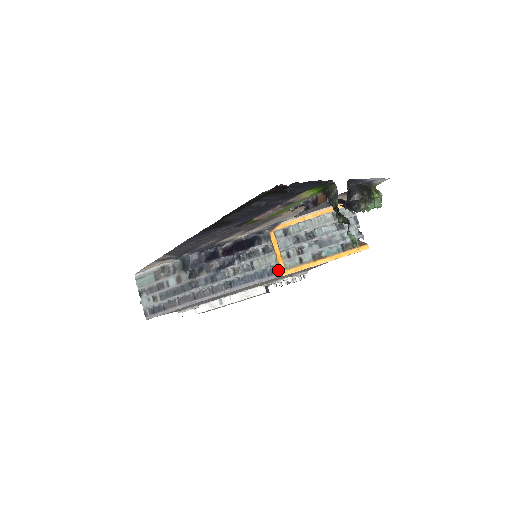
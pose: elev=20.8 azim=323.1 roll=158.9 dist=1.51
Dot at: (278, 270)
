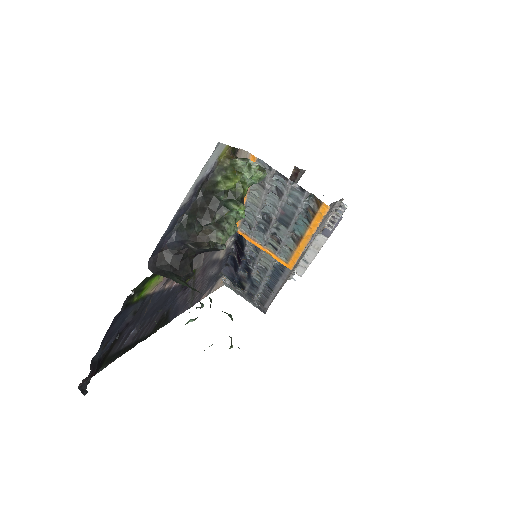
Dot at: (283, 264)
